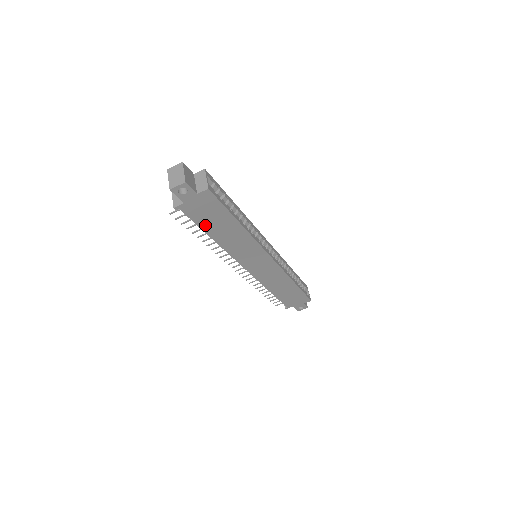
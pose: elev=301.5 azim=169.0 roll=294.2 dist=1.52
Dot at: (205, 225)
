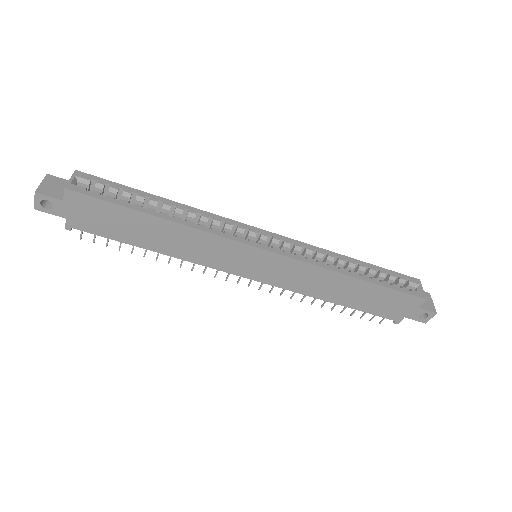
Dot at: (122, 236)
